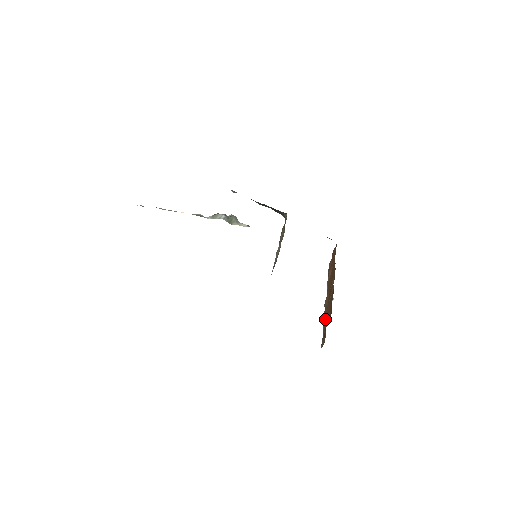
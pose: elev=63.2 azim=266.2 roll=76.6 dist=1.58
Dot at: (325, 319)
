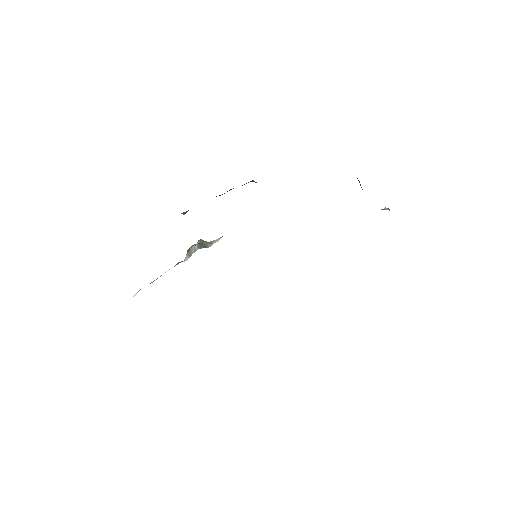
Dot at: occluded
